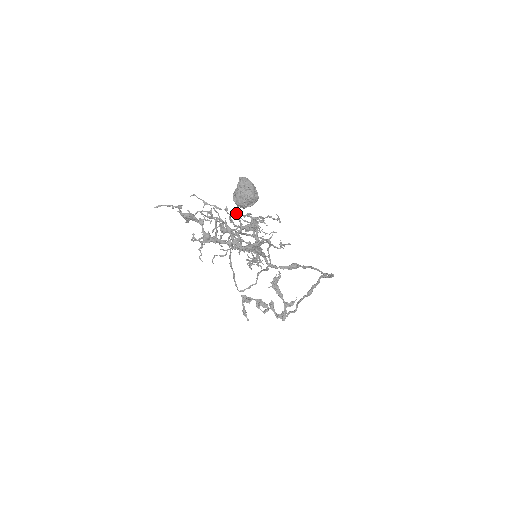
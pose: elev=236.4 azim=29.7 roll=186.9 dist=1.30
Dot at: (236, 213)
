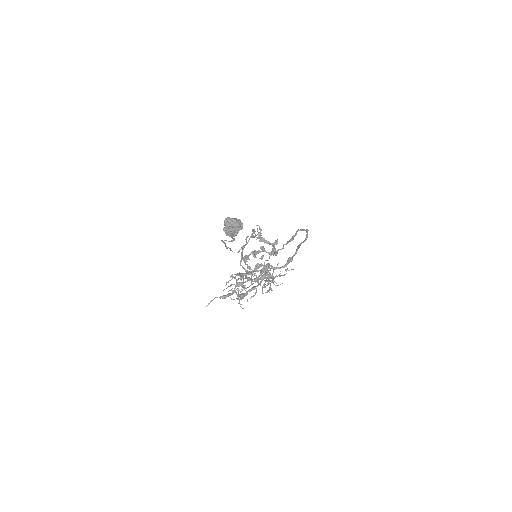
Dot at: (256, 279)
